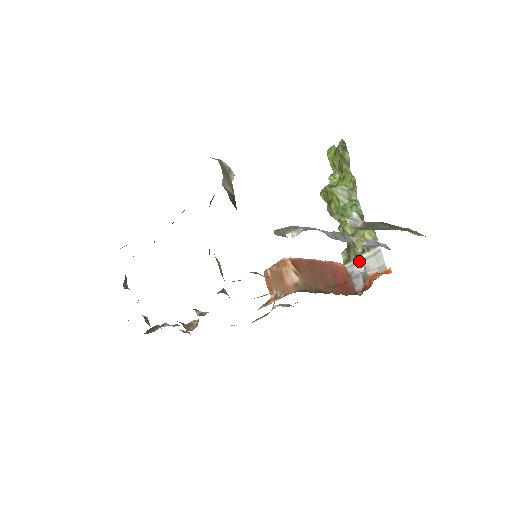
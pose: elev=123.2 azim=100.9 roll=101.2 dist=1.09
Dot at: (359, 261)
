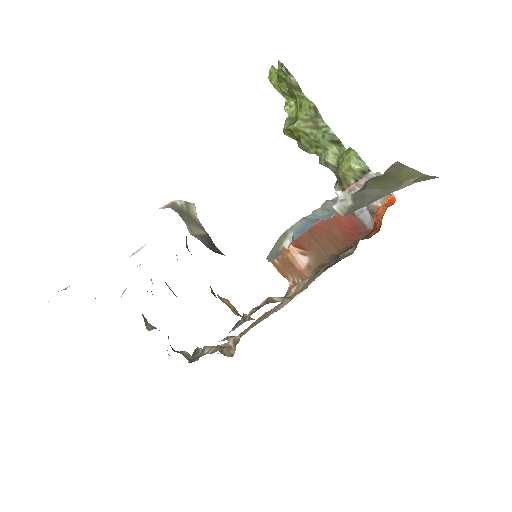
Dot at: occluded
